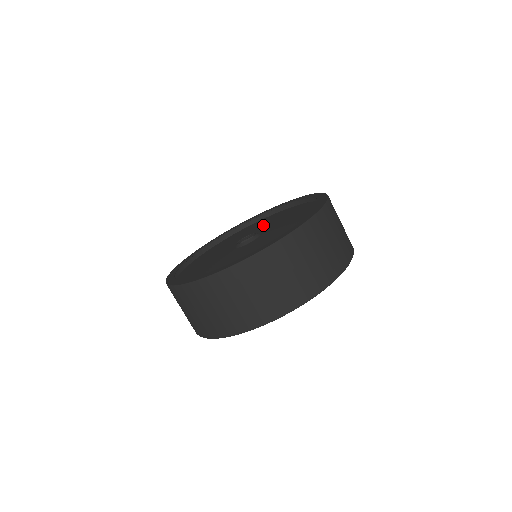
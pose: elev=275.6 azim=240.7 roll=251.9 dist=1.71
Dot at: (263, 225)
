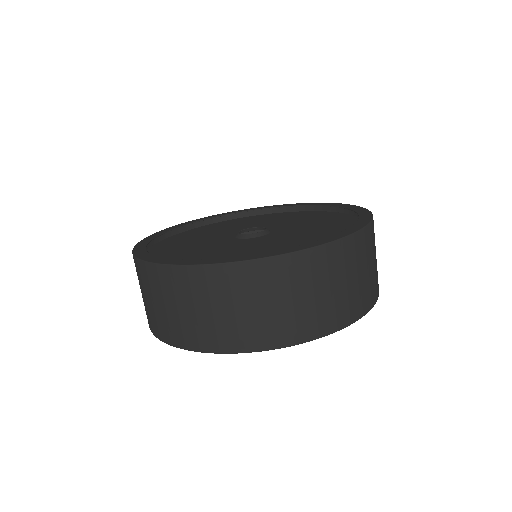
Dot at: (284, 220)
